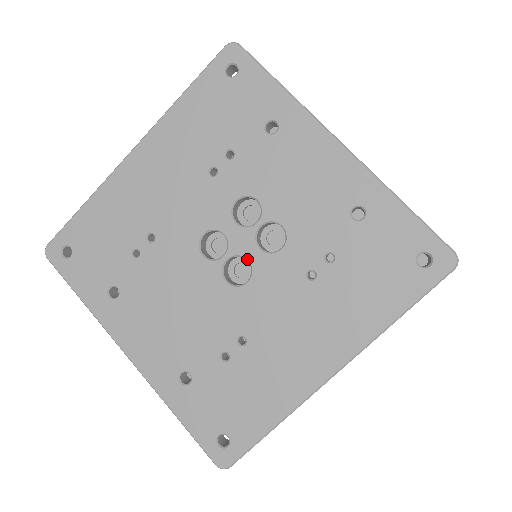
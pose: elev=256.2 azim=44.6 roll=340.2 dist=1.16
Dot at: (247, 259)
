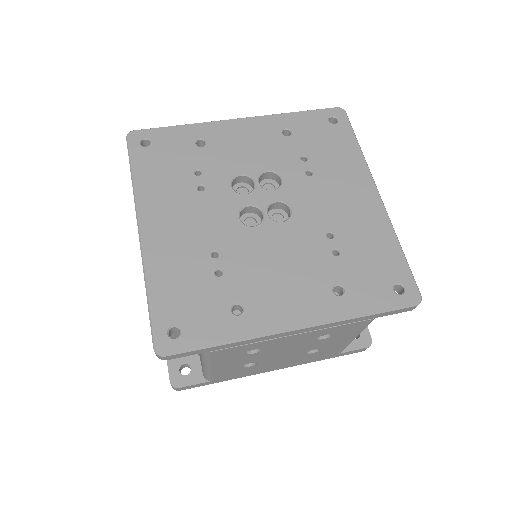
Dot at: (275, 201)
